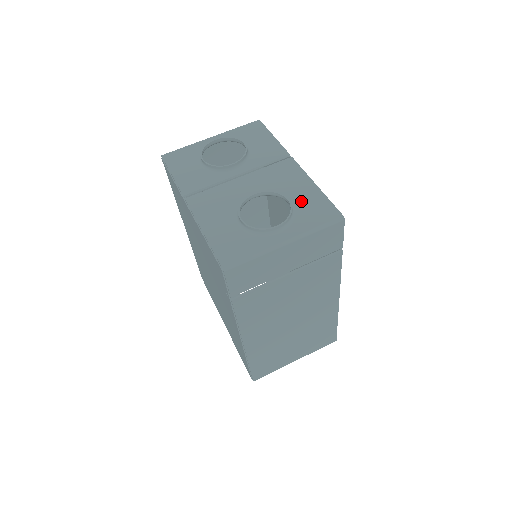
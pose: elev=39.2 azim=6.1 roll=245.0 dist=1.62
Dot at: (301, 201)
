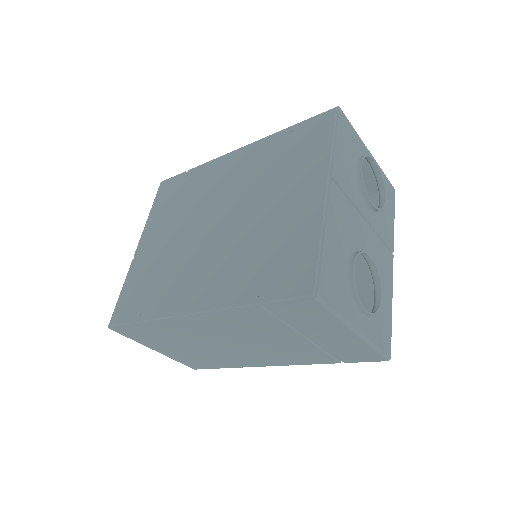
Dot at: (381, 306)
